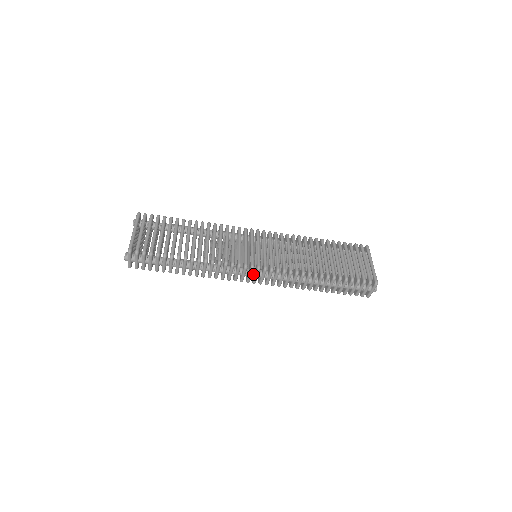
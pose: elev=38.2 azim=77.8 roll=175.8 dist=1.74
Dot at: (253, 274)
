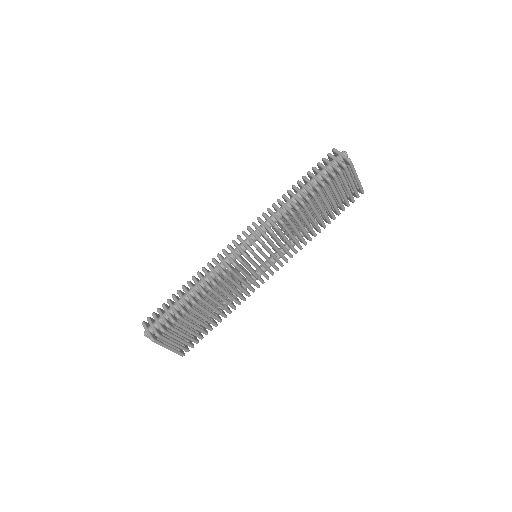
Dot at: (240, 245)
